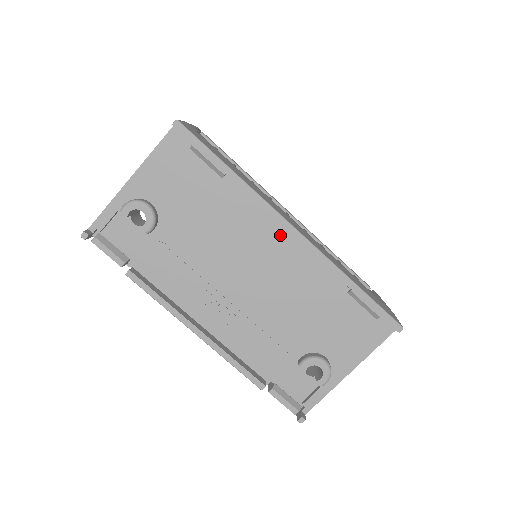
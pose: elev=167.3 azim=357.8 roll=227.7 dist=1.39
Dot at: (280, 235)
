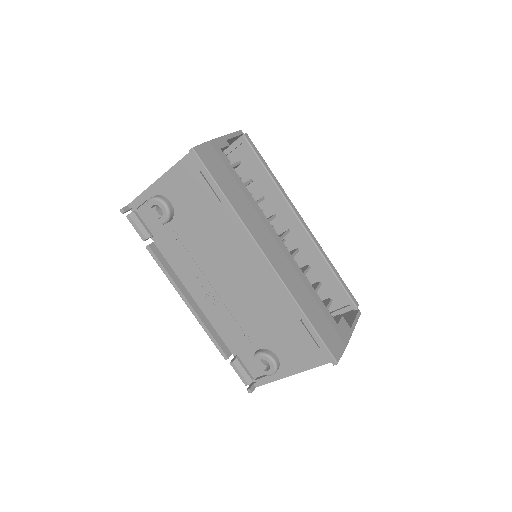
Dot at: (259, 258)
